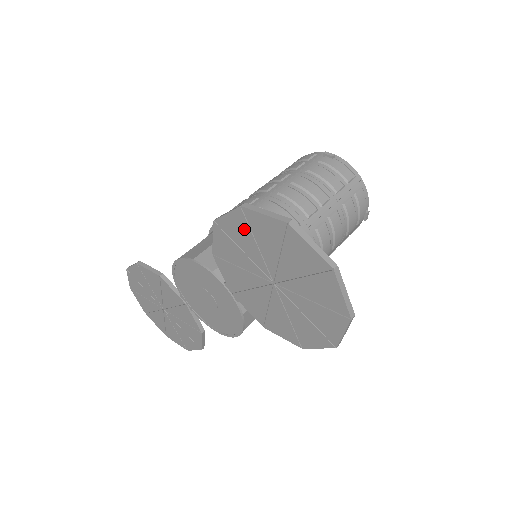
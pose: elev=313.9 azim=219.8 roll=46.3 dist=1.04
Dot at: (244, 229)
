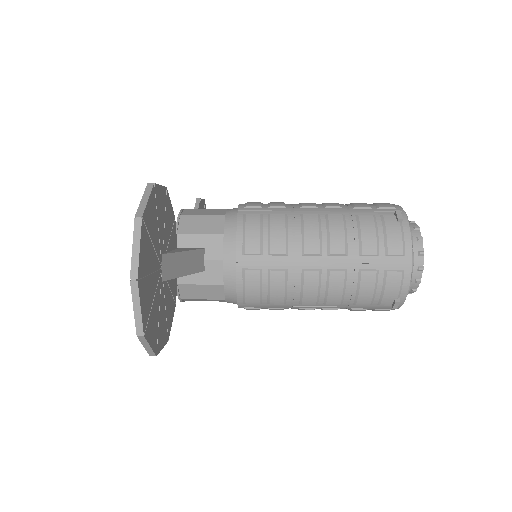
Dot at: occluded
